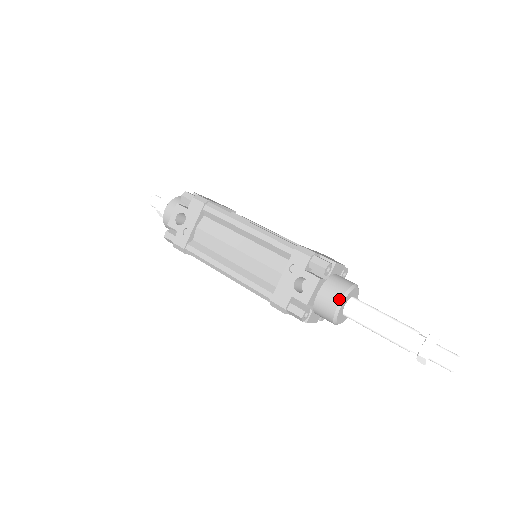
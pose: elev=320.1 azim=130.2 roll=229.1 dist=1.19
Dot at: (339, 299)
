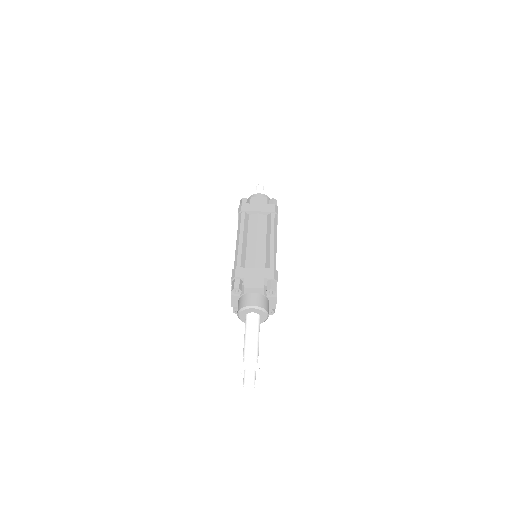
Dot at: (237, 312)
